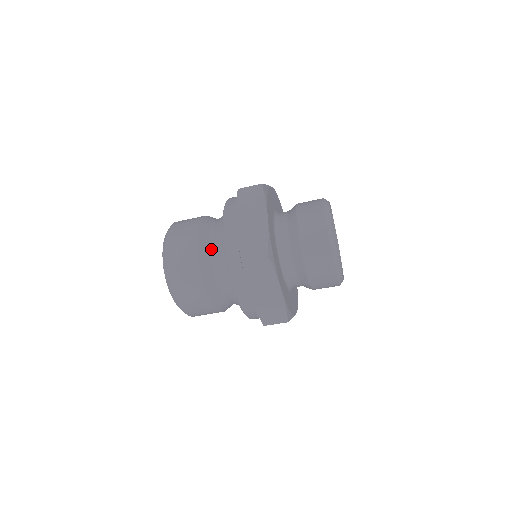
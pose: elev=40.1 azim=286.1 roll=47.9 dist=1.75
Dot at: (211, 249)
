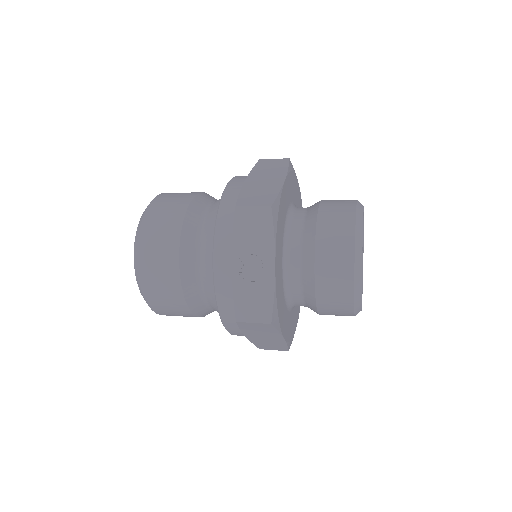
Dot at: (212, 310)
